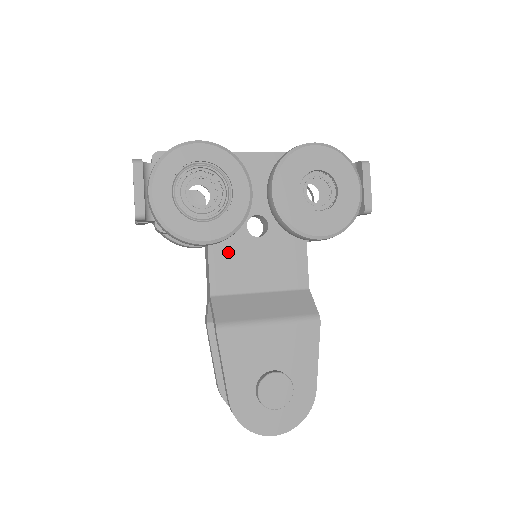
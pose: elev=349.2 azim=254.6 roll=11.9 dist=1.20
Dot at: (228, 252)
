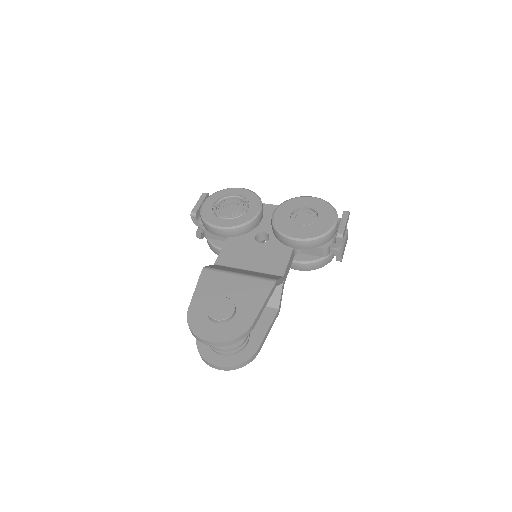
Dot at: (237, 246)
